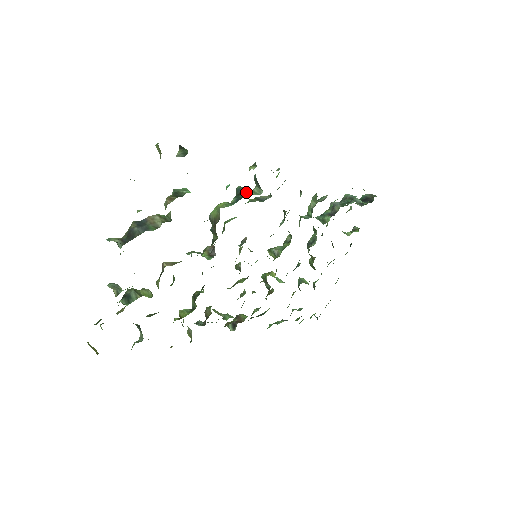
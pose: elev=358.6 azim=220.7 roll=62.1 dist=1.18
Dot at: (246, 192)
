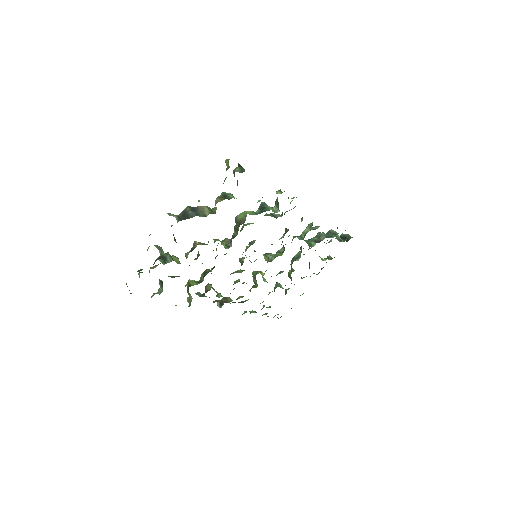
Dot at: (268, 208)
